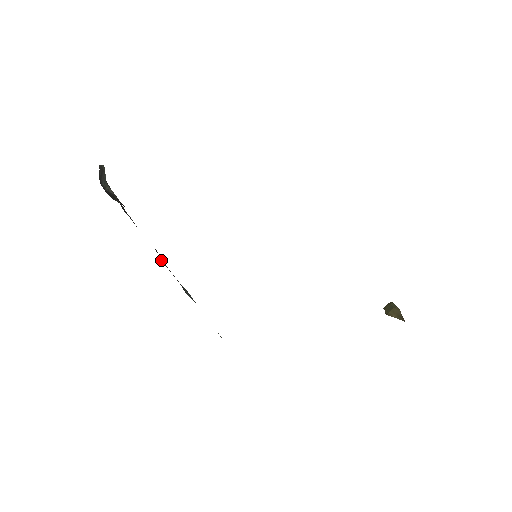
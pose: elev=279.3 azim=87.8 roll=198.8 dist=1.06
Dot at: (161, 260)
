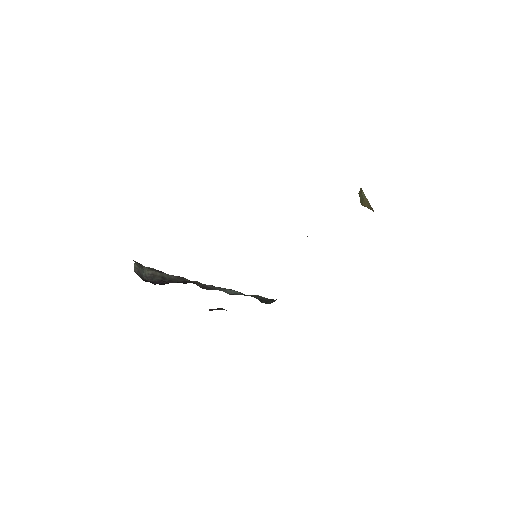
Dot at: (204, 285)
